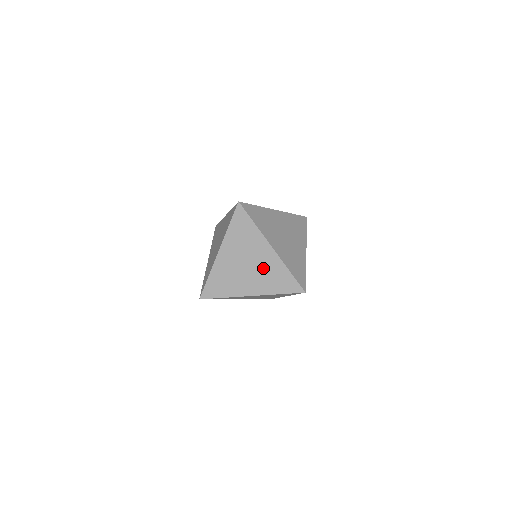
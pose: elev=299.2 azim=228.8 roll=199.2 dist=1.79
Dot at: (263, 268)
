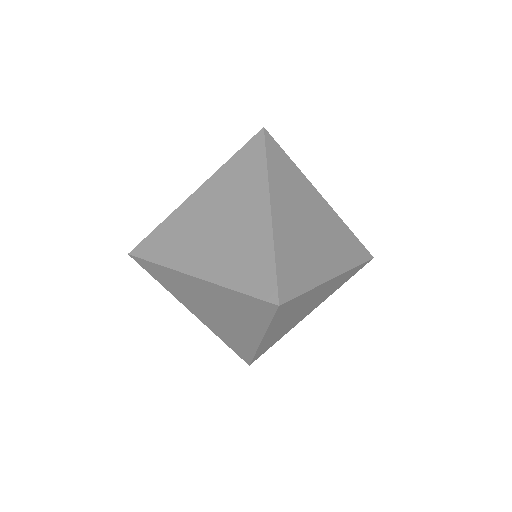
Dot at: (323, 294)
